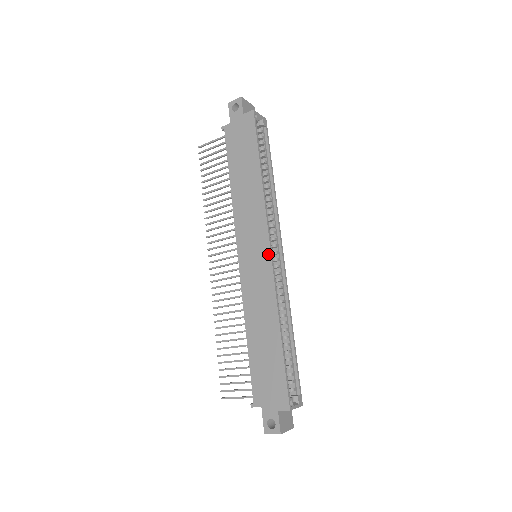
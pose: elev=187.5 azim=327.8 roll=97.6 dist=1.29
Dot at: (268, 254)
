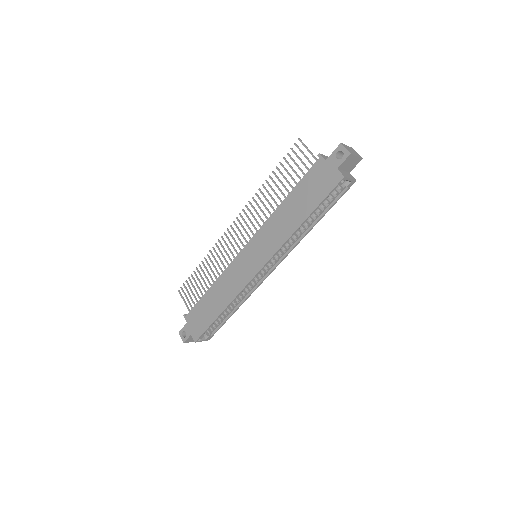
Dot at: (256, 271)
